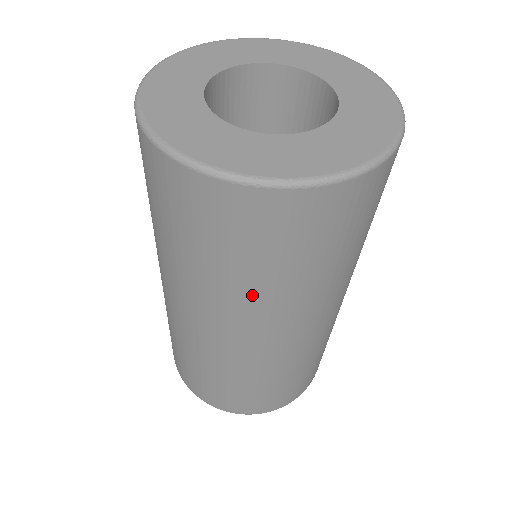
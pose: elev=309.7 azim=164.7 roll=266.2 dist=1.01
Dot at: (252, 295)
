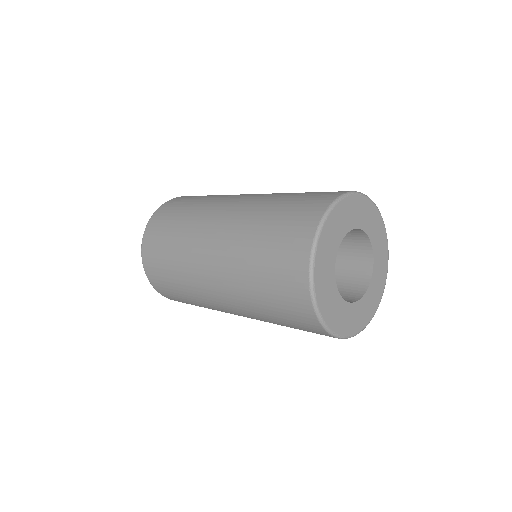
Dot at: (270, 322)
